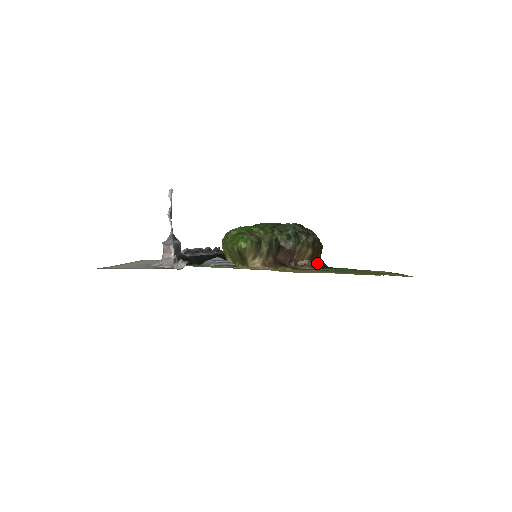
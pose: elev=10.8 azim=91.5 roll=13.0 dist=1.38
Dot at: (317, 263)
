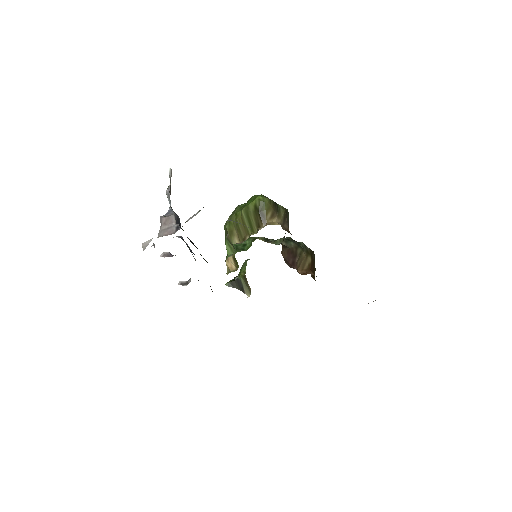
Dot at: occluded
